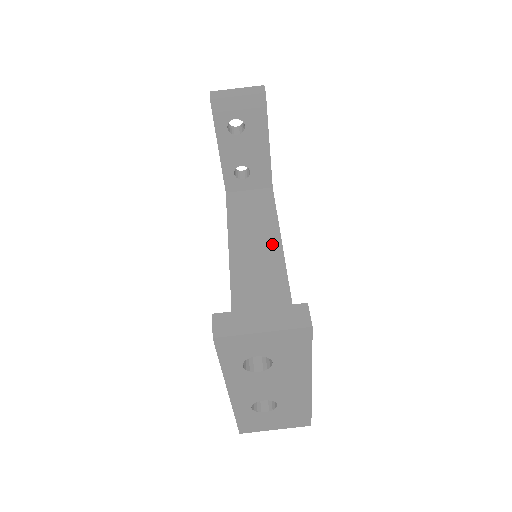
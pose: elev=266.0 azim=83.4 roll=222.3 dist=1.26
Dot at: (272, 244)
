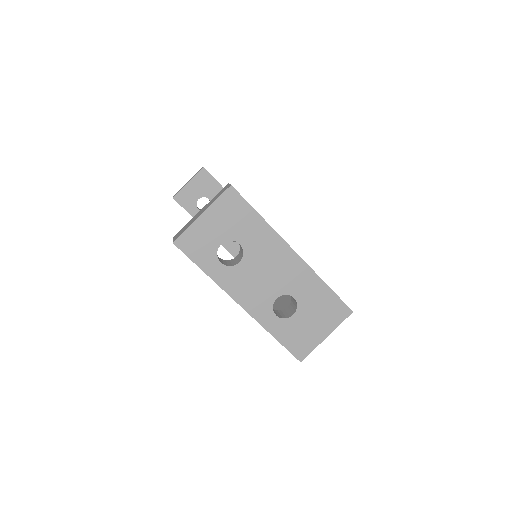
Dot at: occluded
